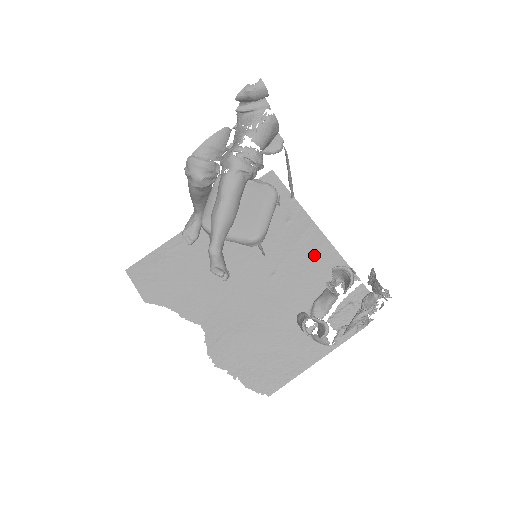
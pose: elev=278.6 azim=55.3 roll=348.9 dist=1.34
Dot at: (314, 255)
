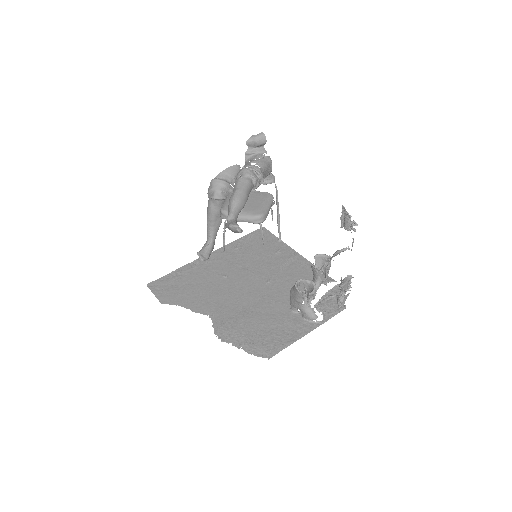
Dot at: (299, 270)
